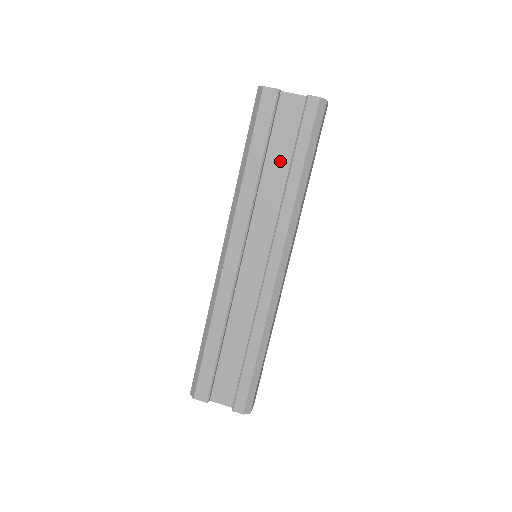
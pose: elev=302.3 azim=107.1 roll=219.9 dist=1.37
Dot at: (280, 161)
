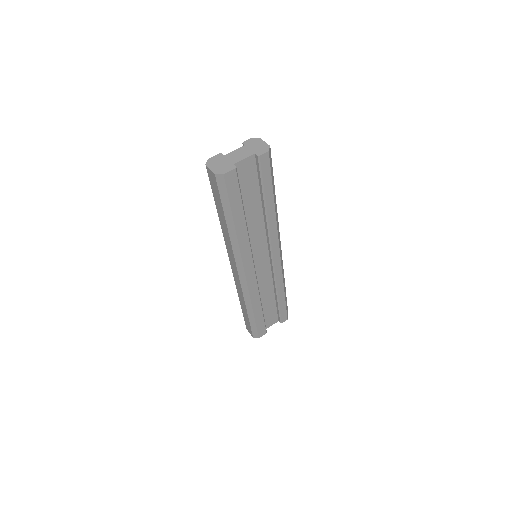
Dot at: (253, 204)
